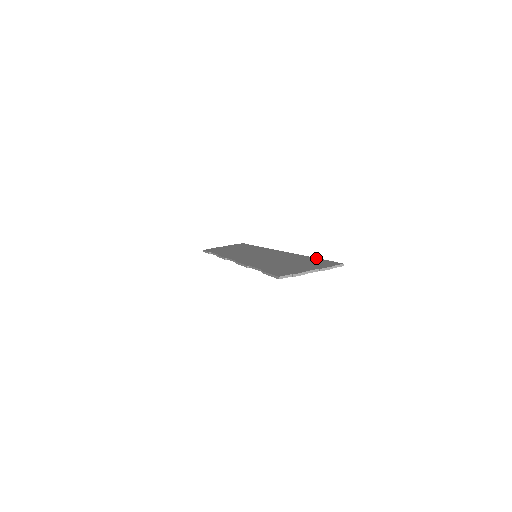
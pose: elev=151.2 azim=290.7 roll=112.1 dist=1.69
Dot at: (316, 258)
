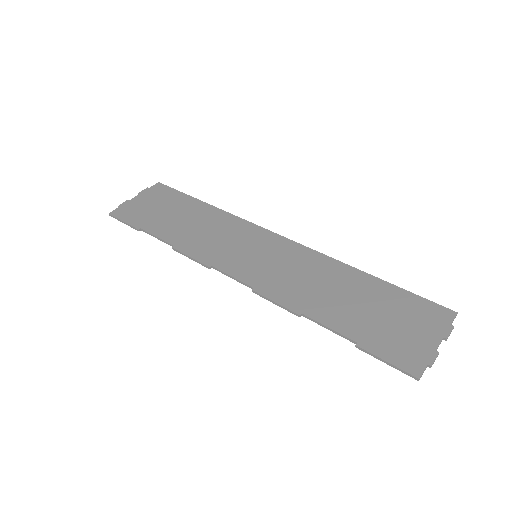
Dot at: (387, 283)
